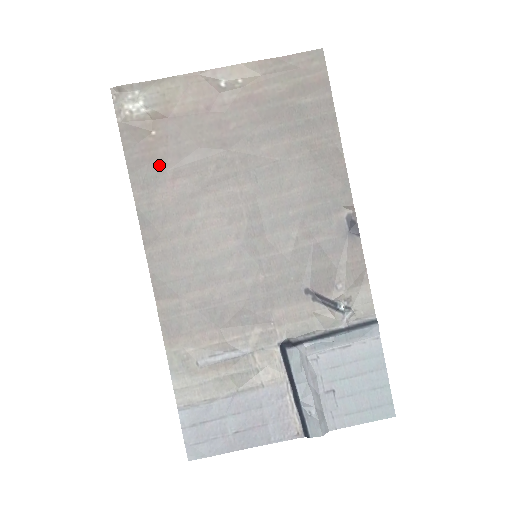
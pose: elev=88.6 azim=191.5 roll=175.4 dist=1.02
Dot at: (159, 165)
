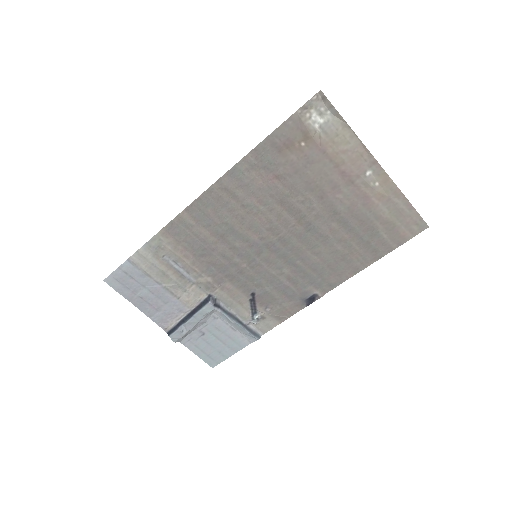
Dot at: (281, 161)
